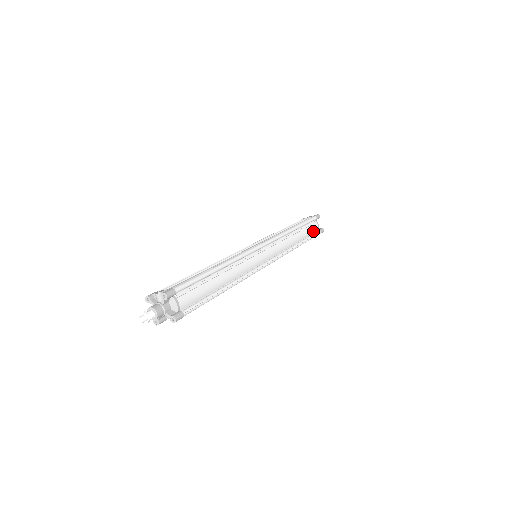
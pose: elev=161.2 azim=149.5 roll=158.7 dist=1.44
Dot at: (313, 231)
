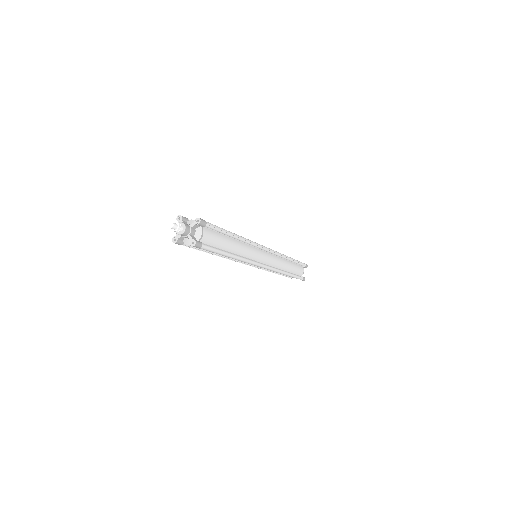
Dot at: occluded
